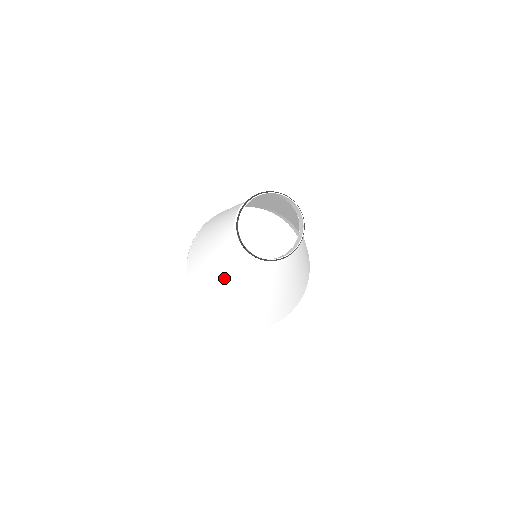
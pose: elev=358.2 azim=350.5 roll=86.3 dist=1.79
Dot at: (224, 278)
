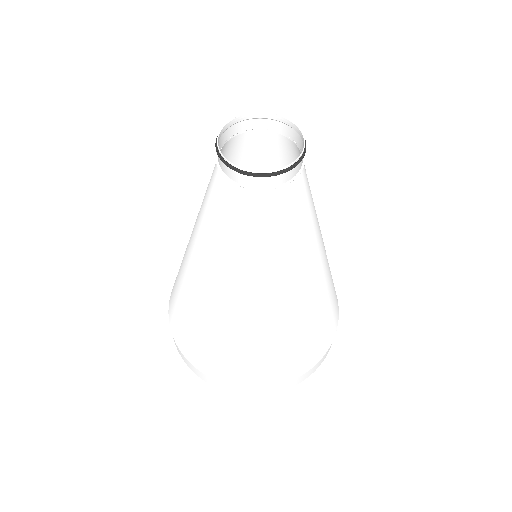
Dot at: (203, 255)
